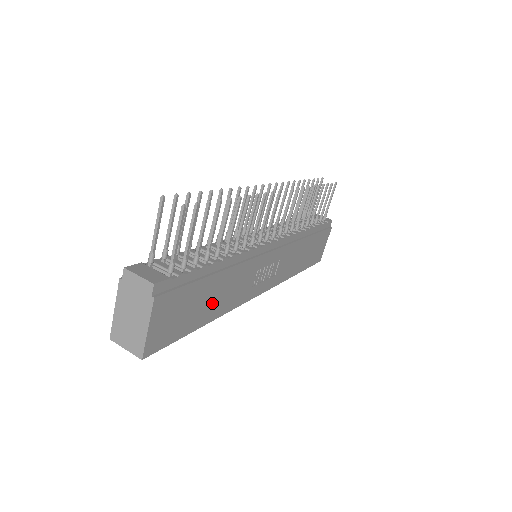
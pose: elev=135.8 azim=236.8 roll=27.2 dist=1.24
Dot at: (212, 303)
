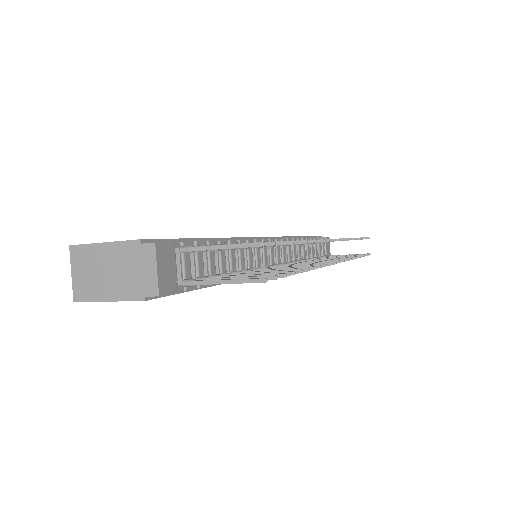
Dot at: occluded
